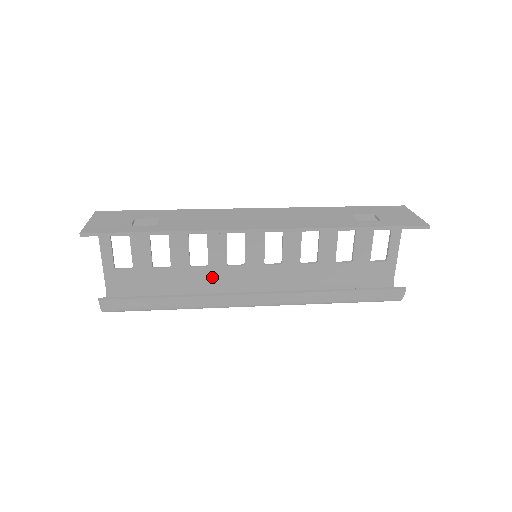
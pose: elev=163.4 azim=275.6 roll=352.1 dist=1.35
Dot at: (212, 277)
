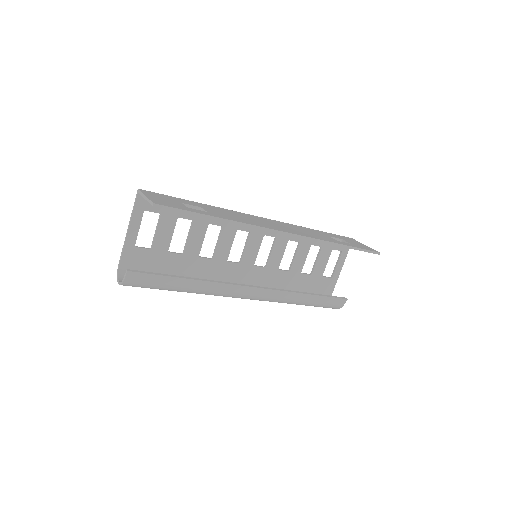
Dot at: (212, 269)
